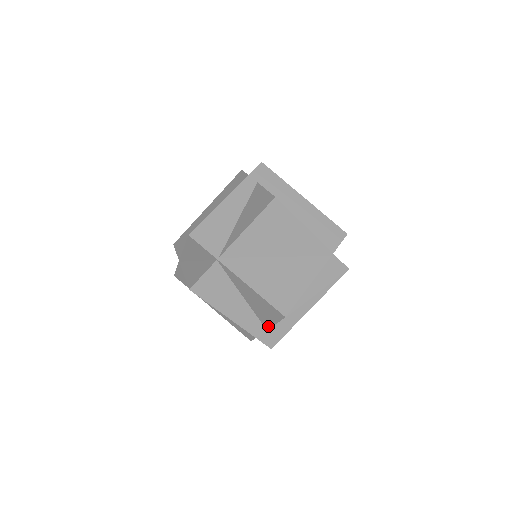
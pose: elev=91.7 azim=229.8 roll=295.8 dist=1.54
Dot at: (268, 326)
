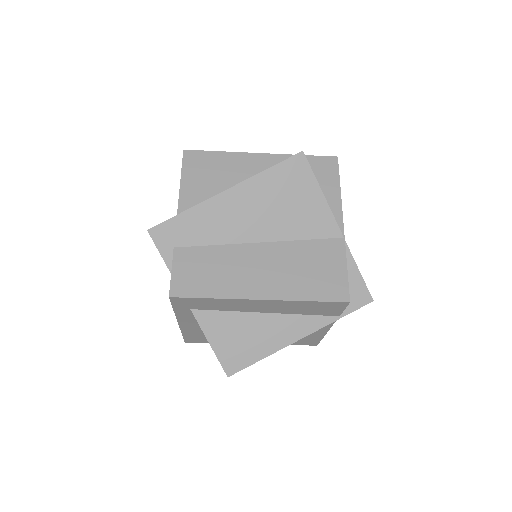
Dot at: occluded
